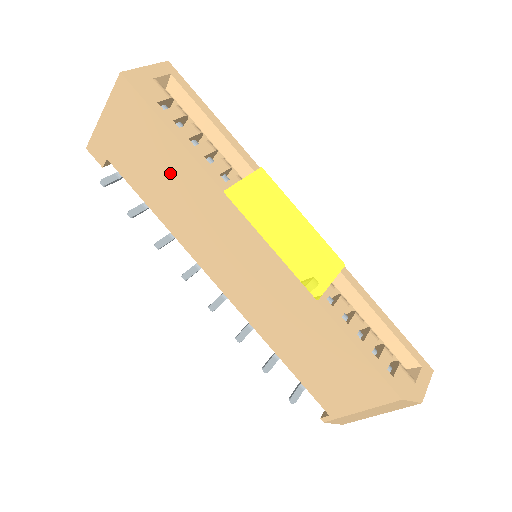
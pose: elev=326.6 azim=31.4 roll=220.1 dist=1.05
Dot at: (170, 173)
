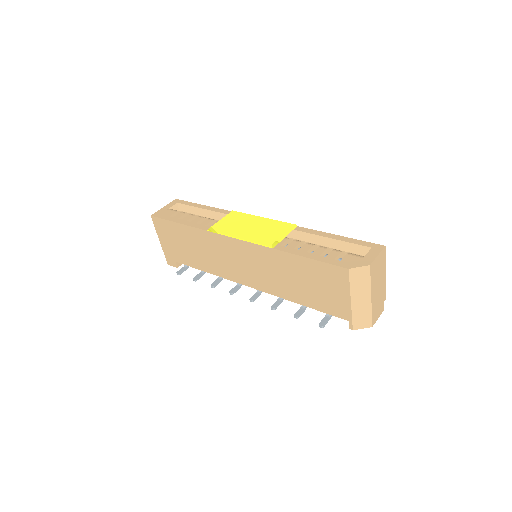
Dot at: (191, 243)
